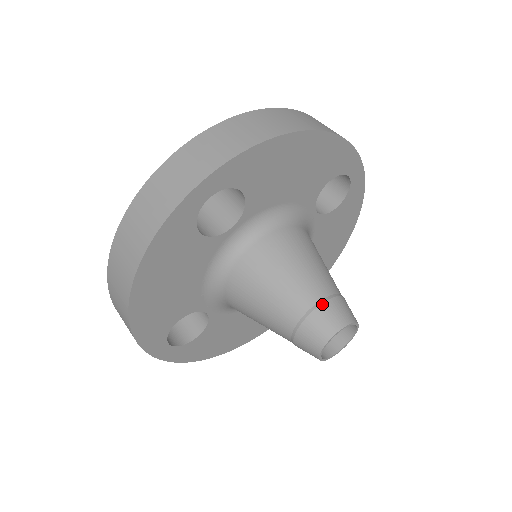
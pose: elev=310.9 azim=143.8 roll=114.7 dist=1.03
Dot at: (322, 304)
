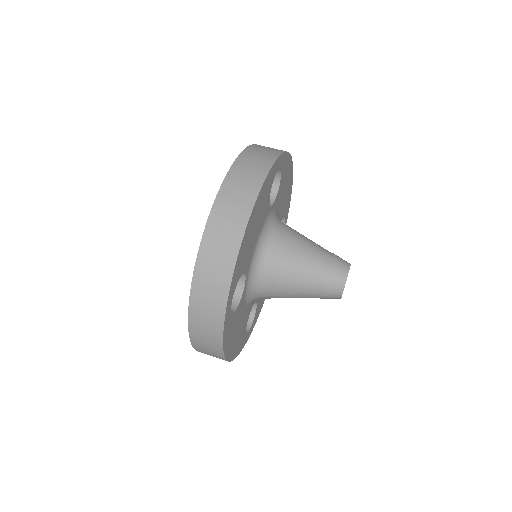
Dot at: (333, 253)
